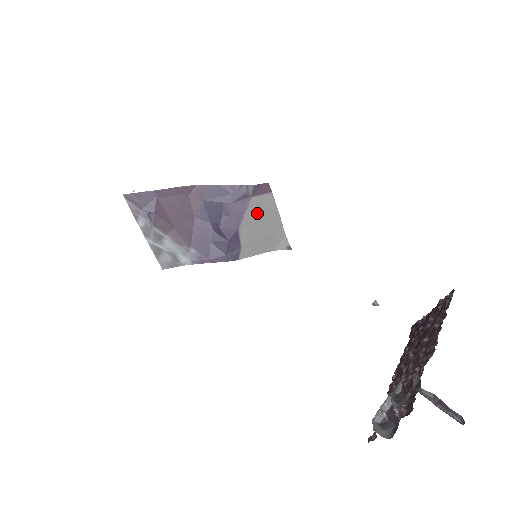
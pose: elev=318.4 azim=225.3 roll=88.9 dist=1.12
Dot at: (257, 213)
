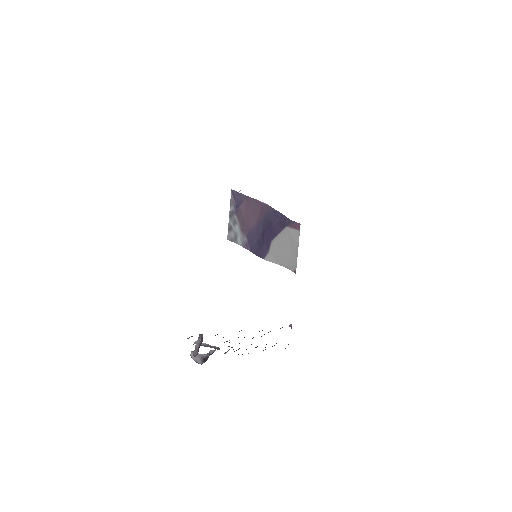
Dot at: (286, 238)
